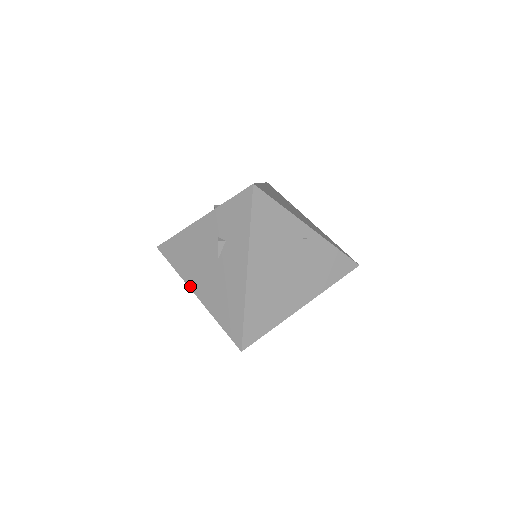
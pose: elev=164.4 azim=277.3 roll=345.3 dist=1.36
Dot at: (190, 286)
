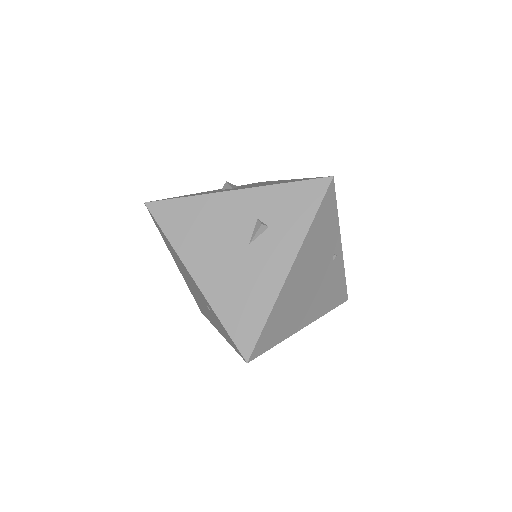
Dot at: (188, 265)
